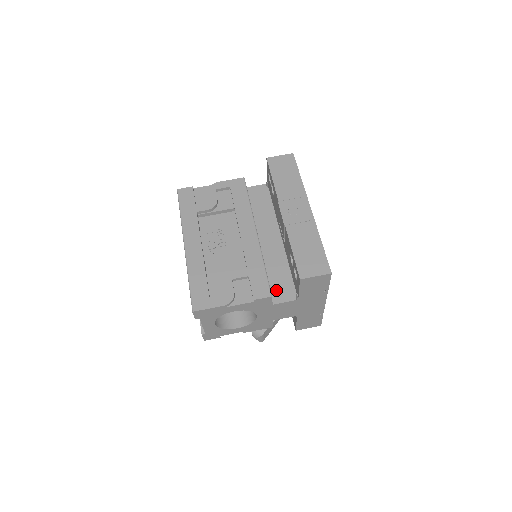
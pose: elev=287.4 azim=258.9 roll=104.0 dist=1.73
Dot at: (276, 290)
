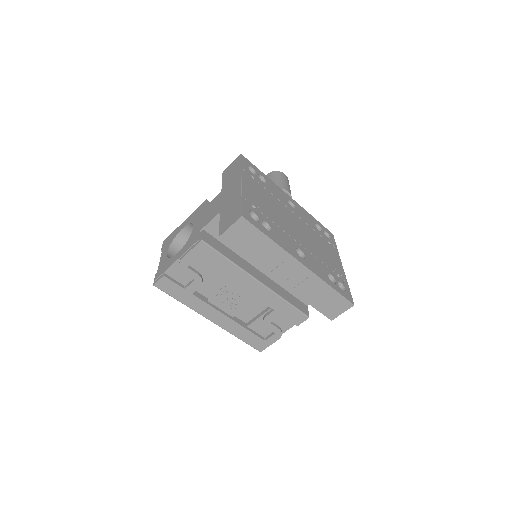
Dot at: occluded
